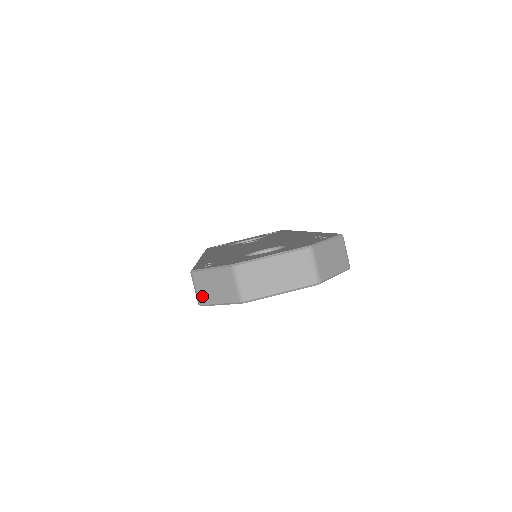
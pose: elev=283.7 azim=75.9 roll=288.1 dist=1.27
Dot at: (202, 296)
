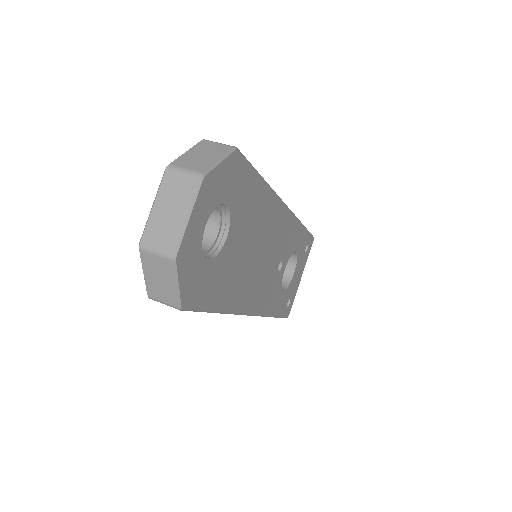
Dot at: (169, 300)
